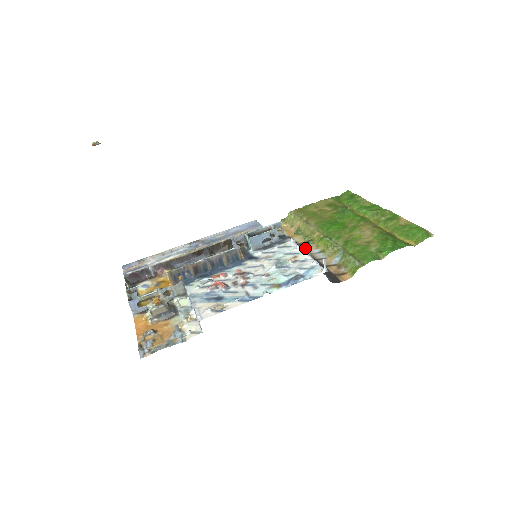
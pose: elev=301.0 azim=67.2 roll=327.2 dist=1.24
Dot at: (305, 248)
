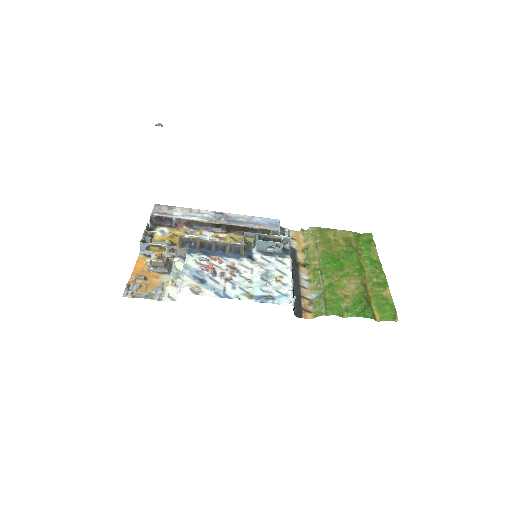
Dot at: (299, 269)
